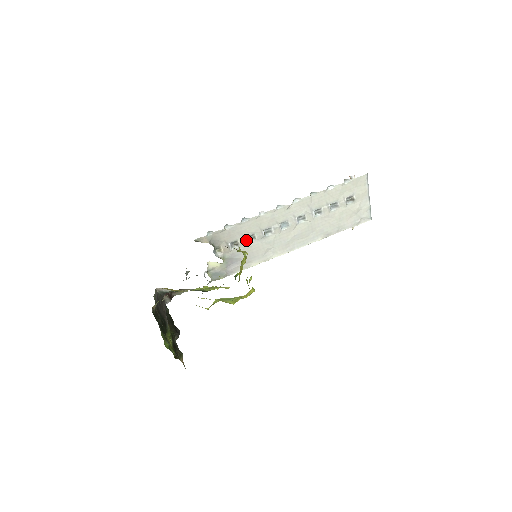
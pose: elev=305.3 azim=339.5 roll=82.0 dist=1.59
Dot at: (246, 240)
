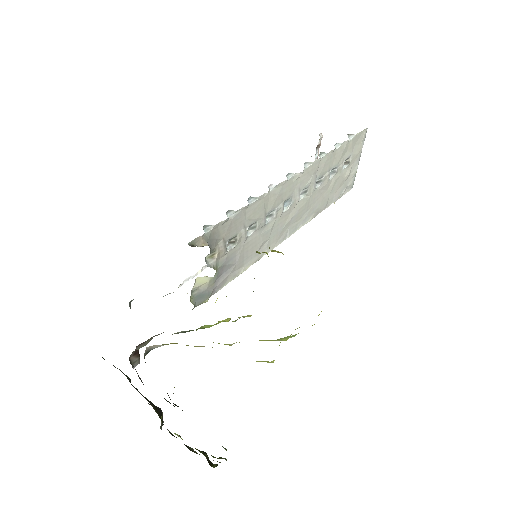
Dot at: (246, 233)
